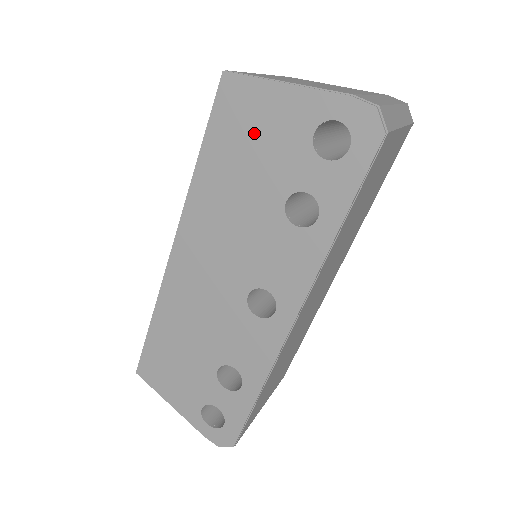
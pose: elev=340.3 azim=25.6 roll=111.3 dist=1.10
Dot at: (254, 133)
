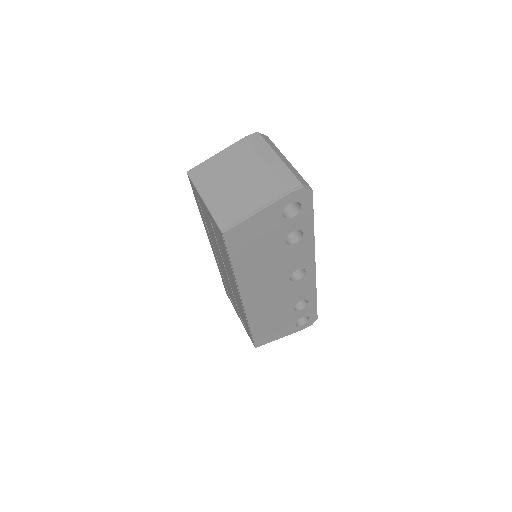
Dot at: (255, 237)
